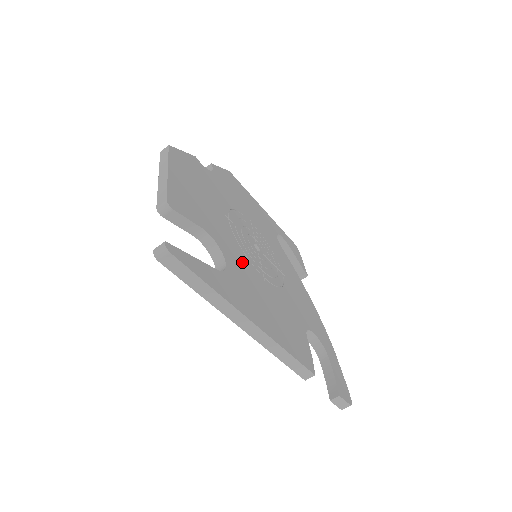
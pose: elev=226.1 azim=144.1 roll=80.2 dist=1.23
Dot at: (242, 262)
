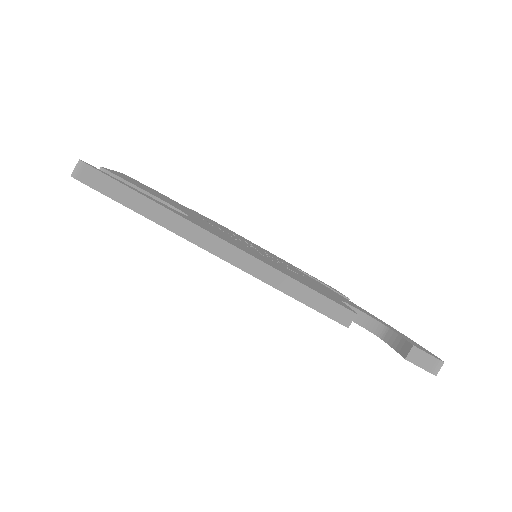
Dot at: (222, 233)
